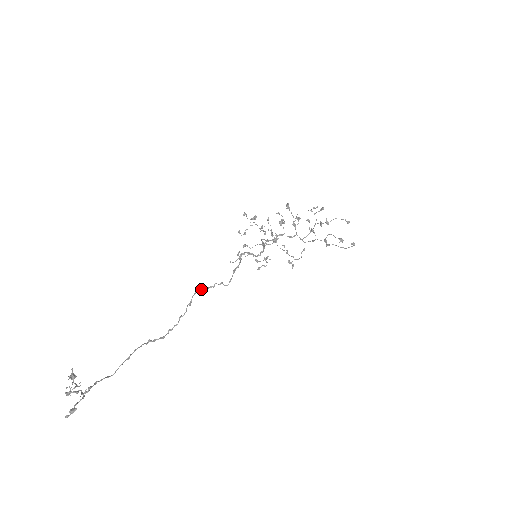
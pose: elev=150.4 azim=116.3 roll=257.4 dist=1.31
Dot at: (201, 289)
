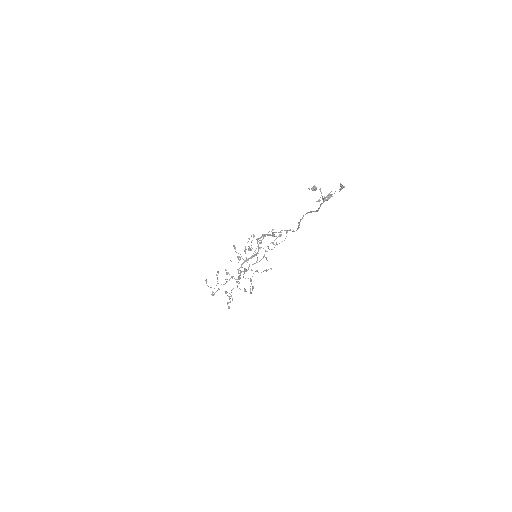
Dot at: (272, 233)
